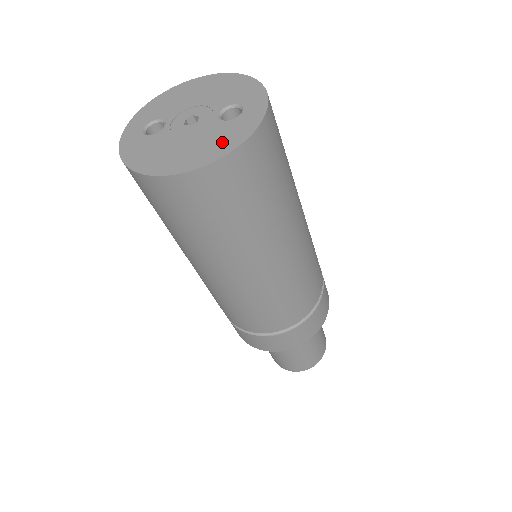
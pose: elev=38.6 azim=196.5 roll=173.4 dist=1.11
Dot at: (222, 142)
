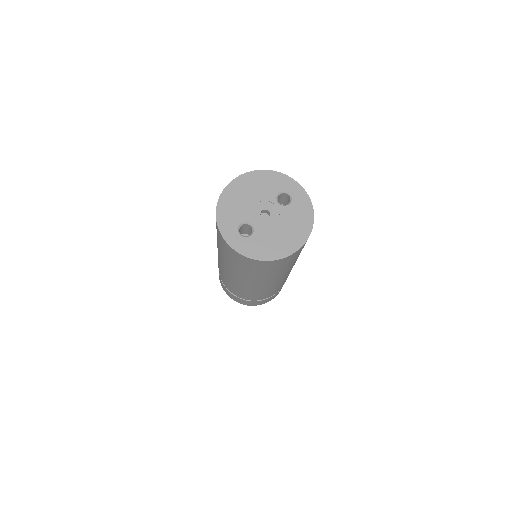
Dot at: (302, 218)
